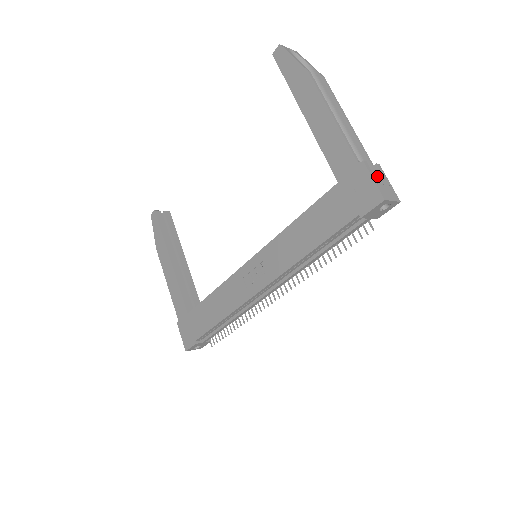
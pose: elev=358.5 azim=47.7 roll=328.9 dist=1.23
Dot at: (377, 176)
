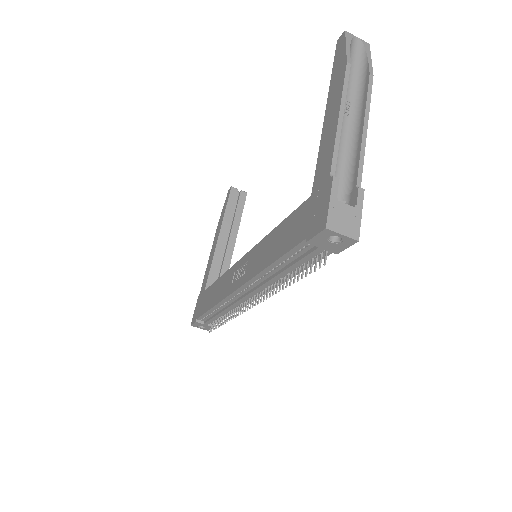
Dot at: (353, 202)
